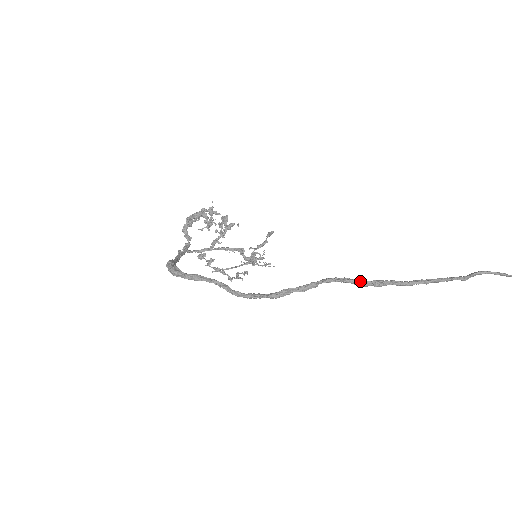
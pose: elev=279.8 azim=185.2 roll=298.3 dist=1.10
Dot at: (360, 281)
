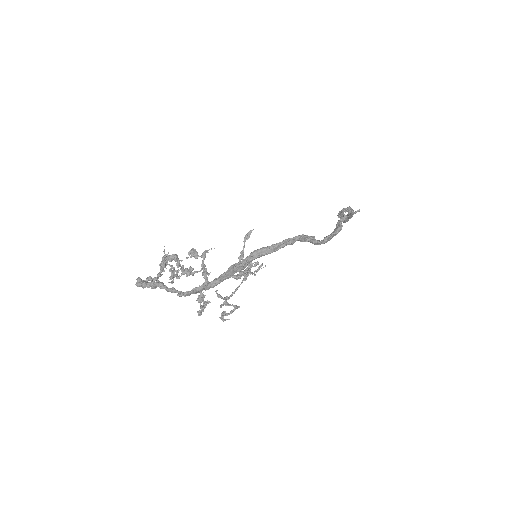
Dot at: occluded
